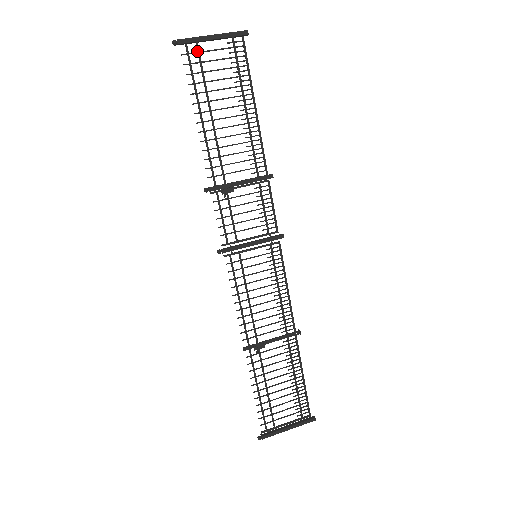
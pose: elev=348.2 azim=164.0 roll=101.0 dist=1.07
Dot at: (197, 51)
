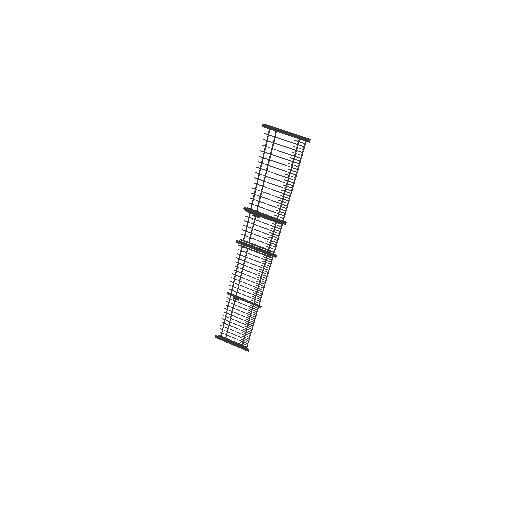
Dot at: (274, 136)
